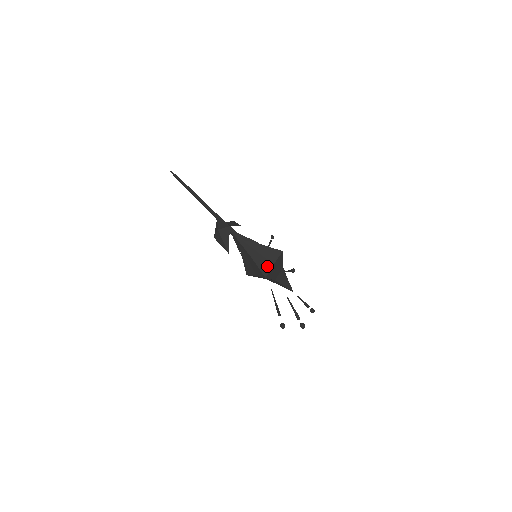
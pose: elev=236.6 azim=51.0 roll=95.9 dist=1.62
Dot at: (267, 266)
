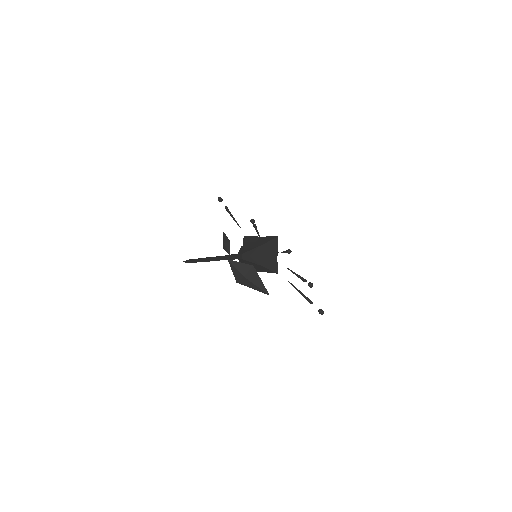
Dot at: (274, 261)
